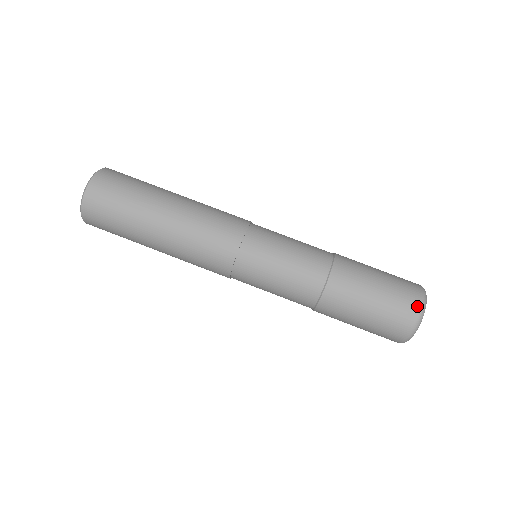
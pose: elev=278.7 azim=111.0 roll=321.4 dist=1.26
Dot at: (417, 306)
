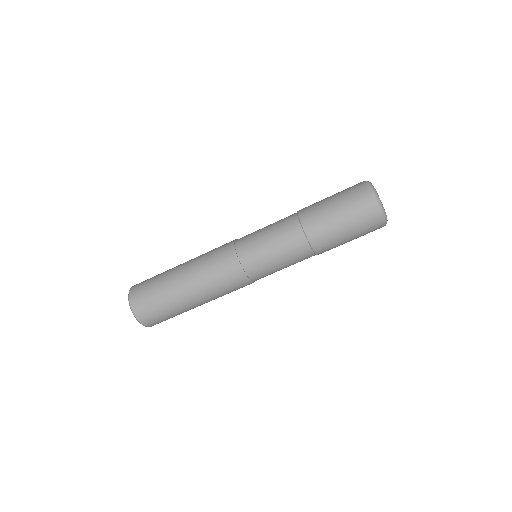
Dot at: (367, 191)
